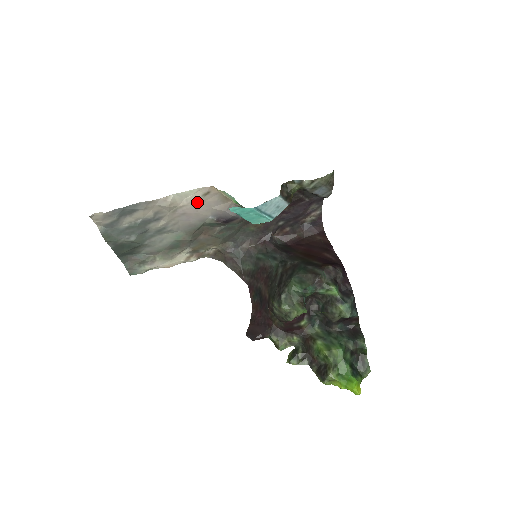
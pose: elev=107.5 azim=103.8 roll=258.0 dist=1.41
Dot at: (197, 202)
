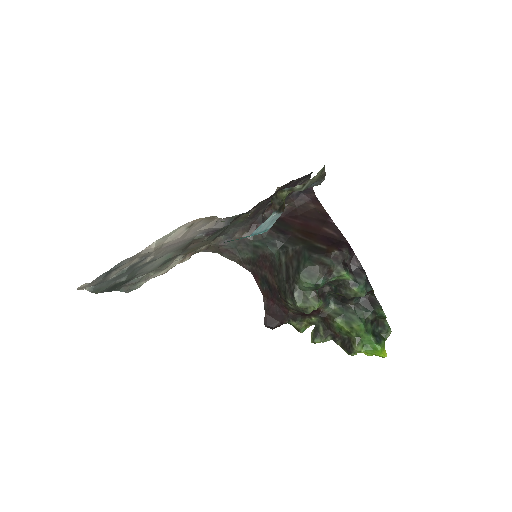
Dot at: (182, 235)
